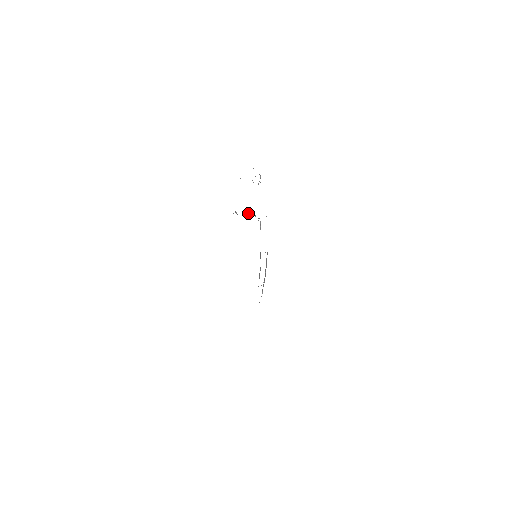
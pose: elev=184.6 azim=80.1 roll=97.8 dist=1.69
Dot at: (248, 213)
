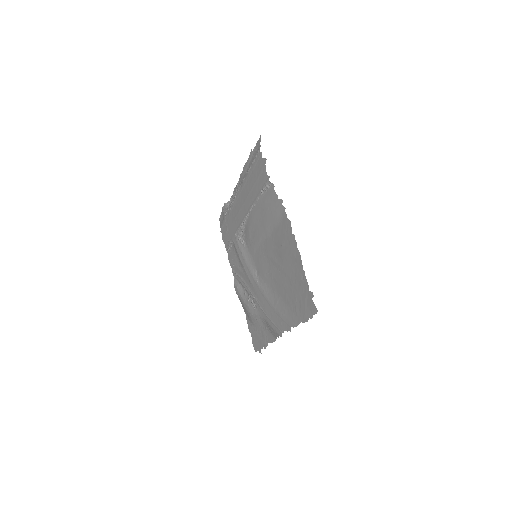
Dot at: (248, 213)
